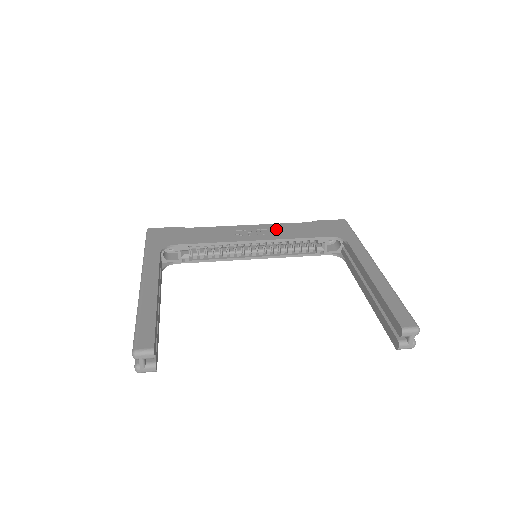
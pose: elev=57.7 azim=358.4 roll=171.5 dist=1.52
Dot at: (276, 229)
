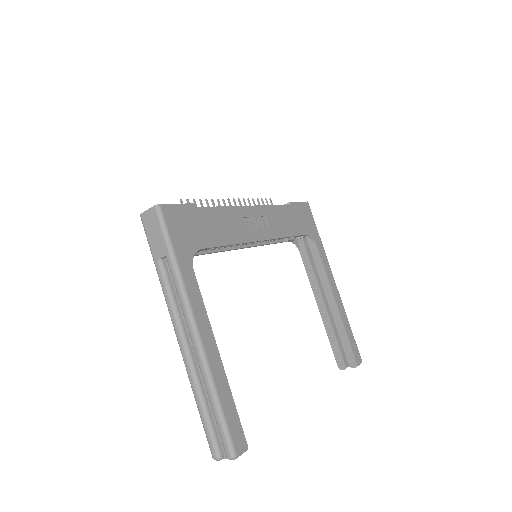
Dot at: (271, 217)
